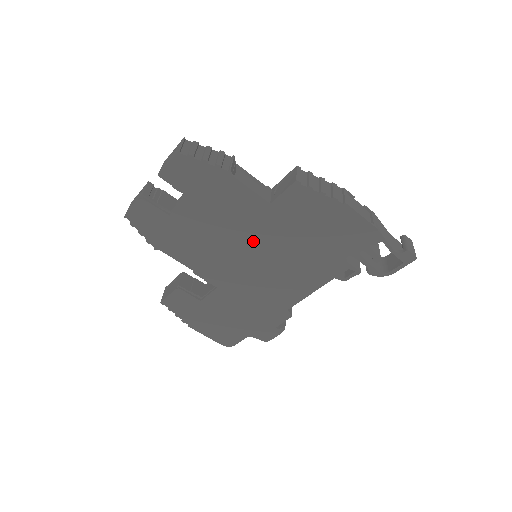
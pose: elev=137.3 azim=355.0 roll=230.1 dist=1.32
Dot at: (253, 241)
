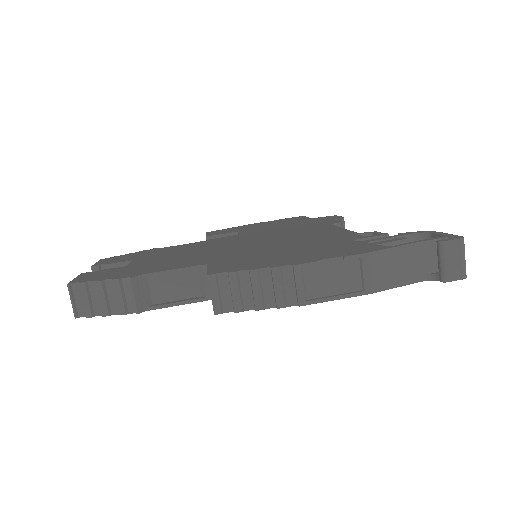
Dot at: occluded
